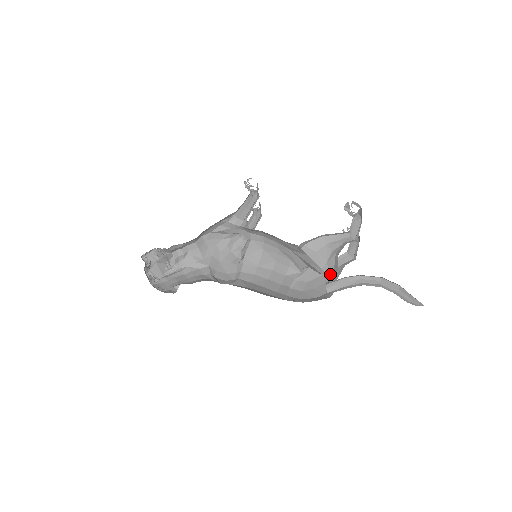
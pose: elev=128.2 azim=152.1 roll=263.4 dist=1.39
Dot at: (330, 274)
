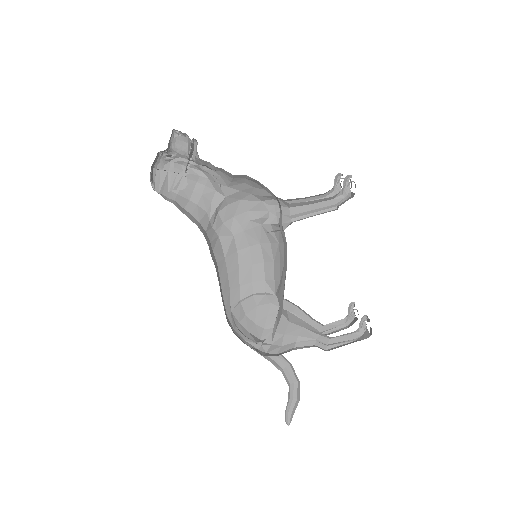
Dot at: (274, 343)
